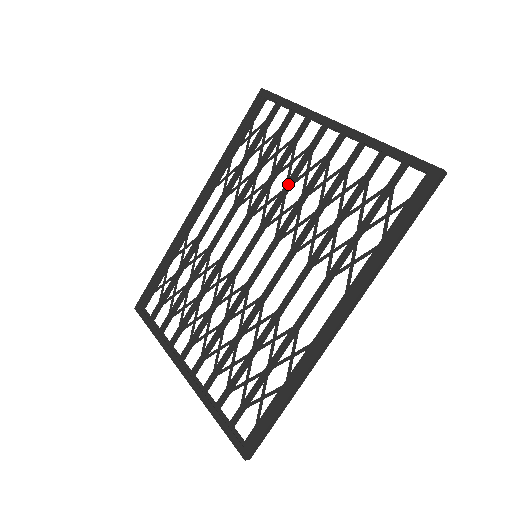
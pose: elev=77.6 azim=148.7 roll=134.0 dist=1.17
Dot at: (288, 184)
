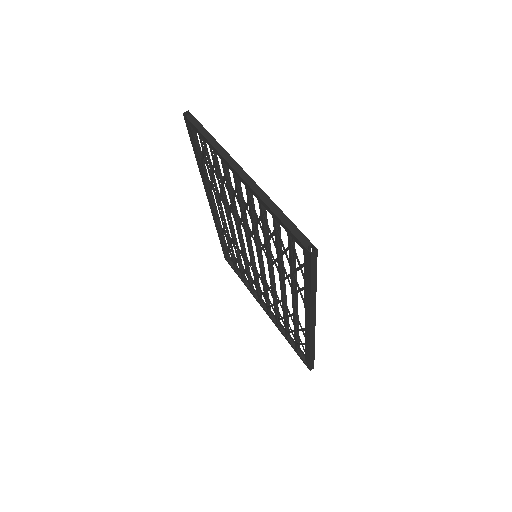
Dot at: (241, 213)
